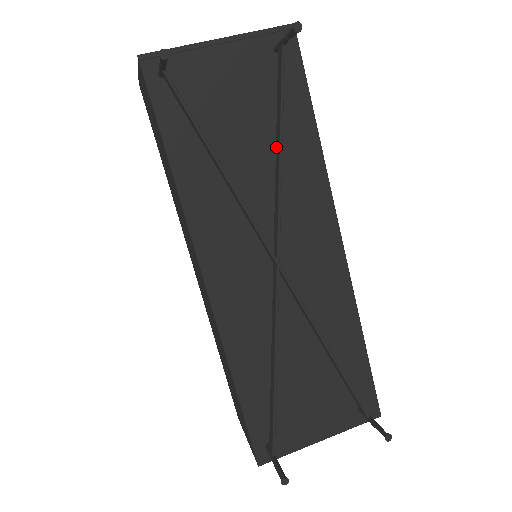
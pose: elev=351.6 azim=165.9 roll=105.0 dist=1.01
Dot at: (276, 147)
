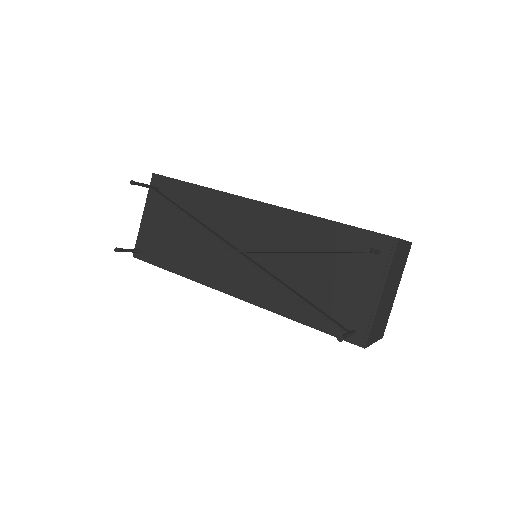
Dot at: occluded
